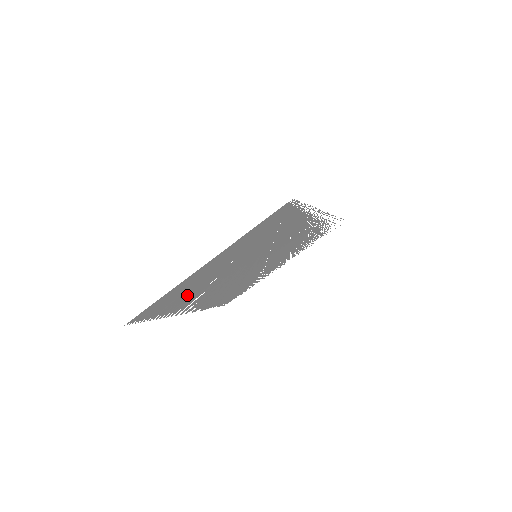
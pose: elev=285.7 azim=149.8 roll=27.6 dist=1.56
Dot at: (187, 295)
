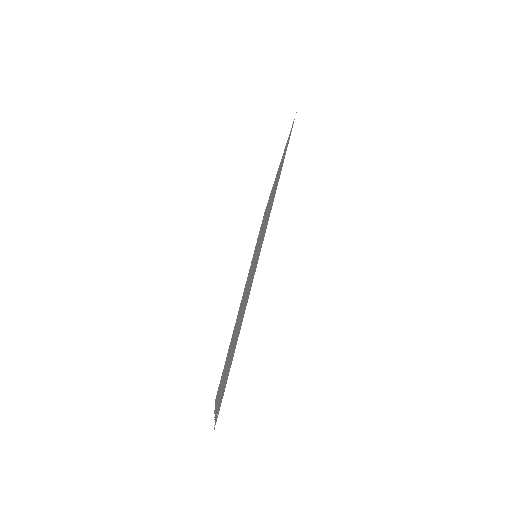
Dot at: occluded
